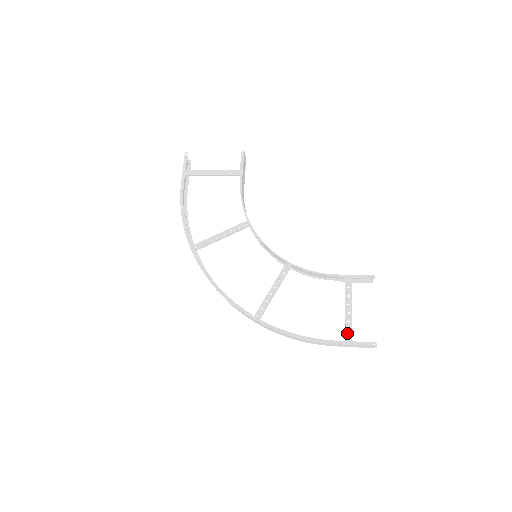
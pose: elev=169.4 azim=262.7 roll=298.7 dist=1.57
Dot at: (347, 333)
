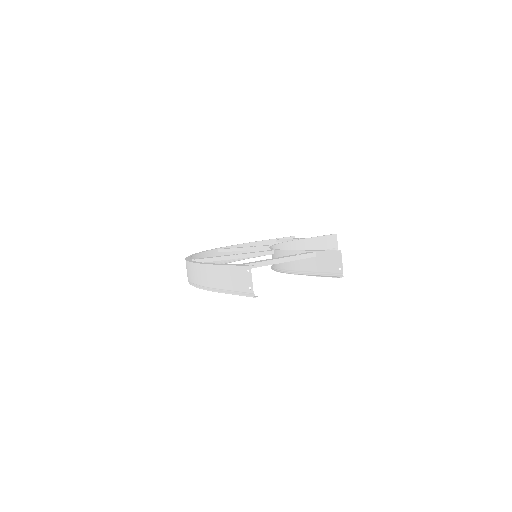
Dot at: (240, 264)
